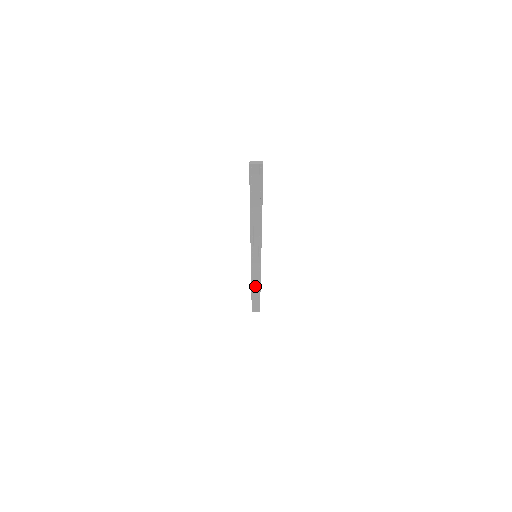
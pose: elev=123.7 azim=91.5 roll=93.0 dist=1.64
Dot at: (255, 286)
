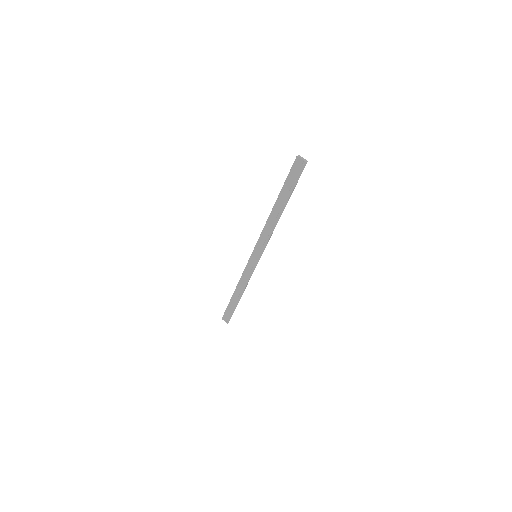
Dot at: (239, 290)
